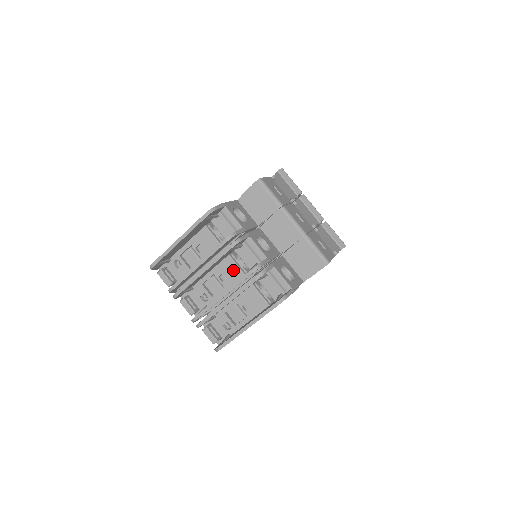
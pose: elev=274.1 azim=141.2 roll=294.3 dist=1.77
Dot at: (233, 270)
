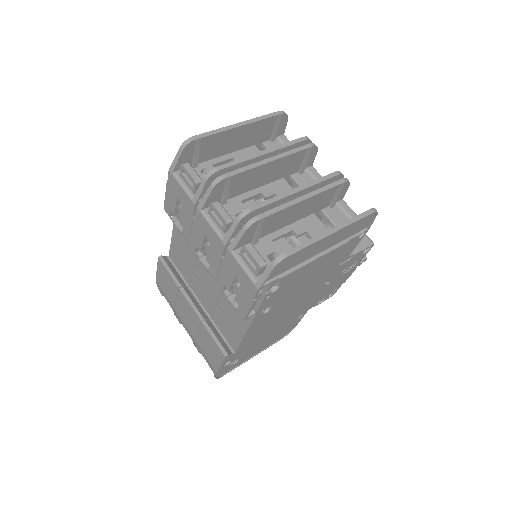
Dot at: occluded
